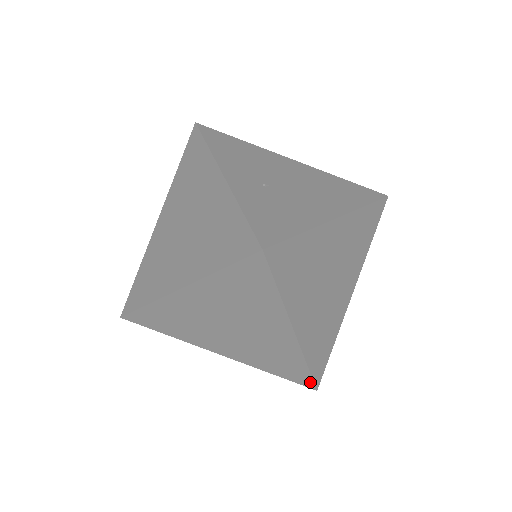
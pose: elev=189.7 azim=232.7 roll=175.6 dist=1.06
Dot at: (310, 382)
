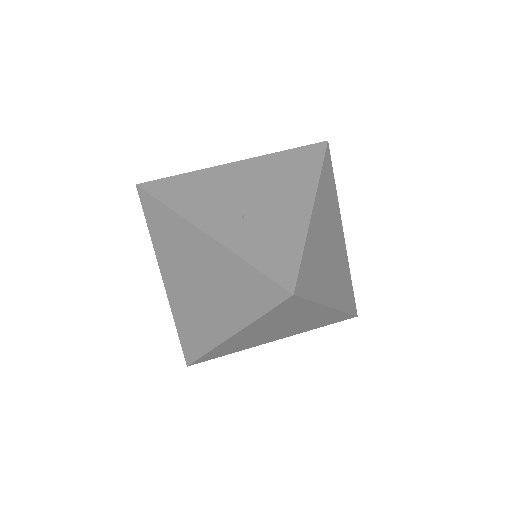
Dot at: (351, 316)
